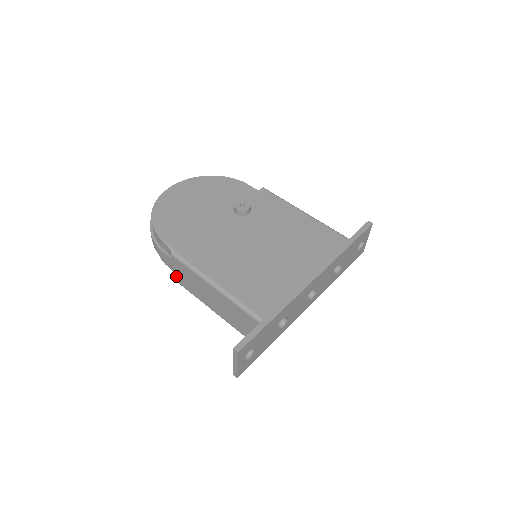
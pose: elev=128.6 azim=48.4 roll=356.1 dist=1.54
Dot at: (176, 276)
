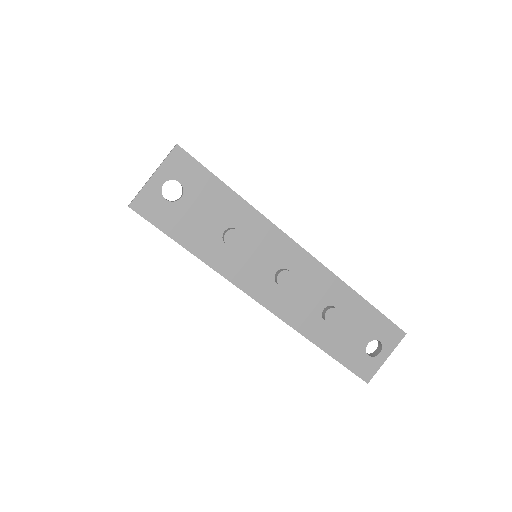
Dot at: occluded
